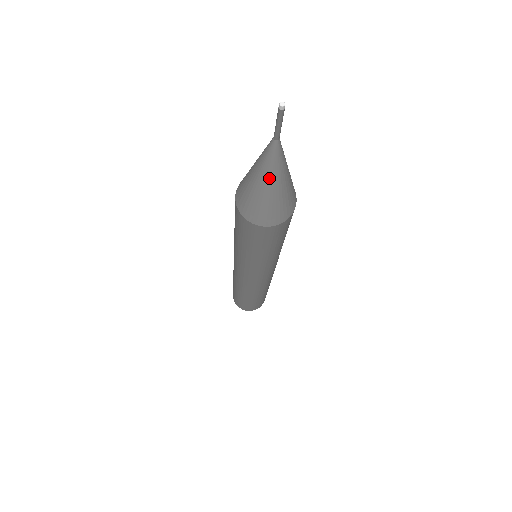
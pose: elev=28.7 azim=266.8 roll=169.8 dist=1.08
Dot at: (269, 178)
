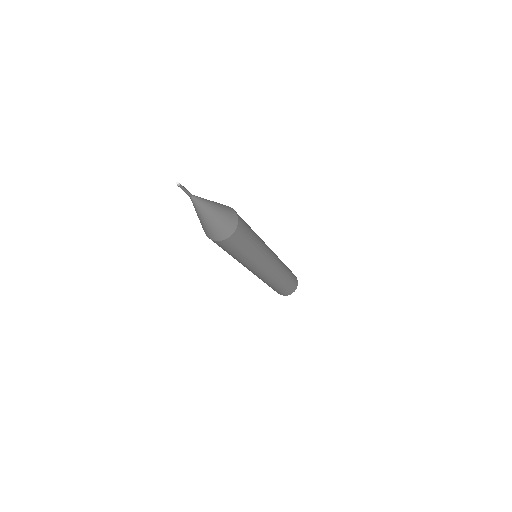
Dot at: (203, 215)
